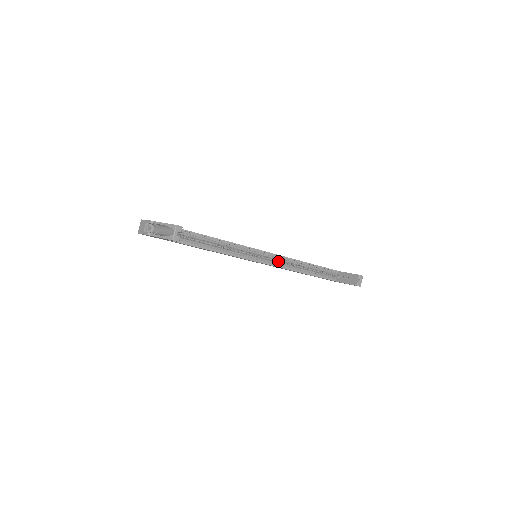
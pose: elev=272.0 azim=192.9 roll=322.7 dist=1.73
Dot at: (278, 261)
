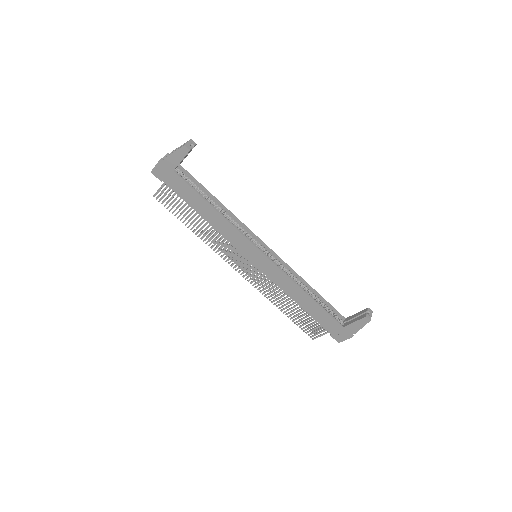
Dot at: occluded
